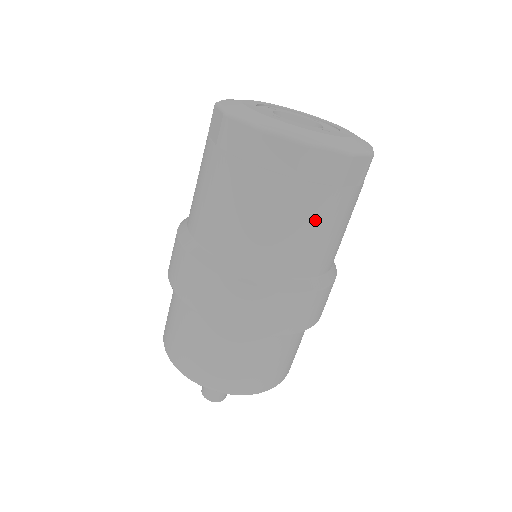
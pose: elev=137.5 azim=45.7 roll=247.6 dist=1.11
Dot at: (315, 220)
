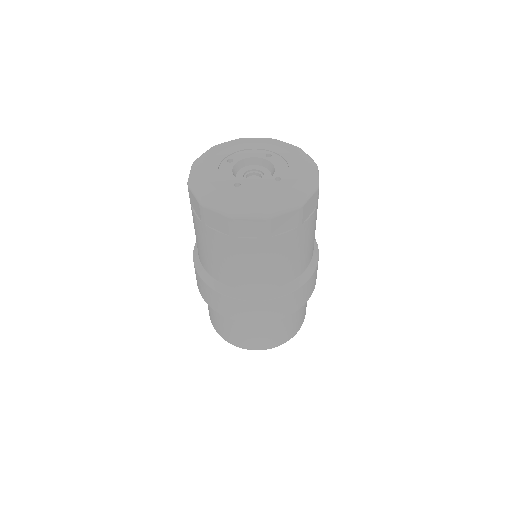
Dot at: (290, 250)
